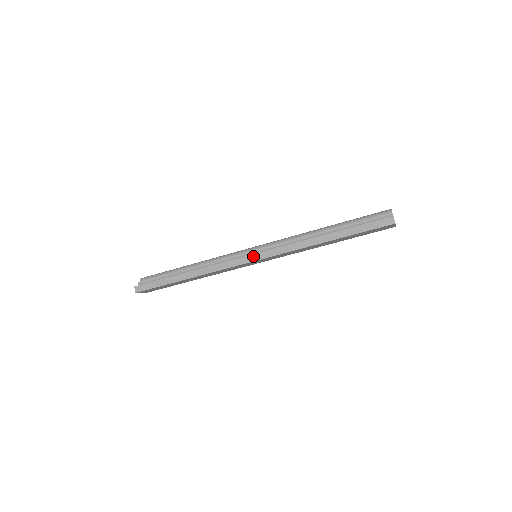
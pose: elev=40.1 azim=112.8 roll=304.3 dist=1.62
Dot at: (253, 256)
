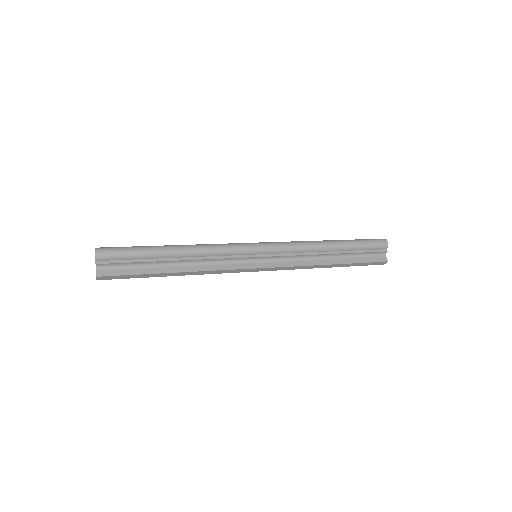
Dot at: (259, 269)
